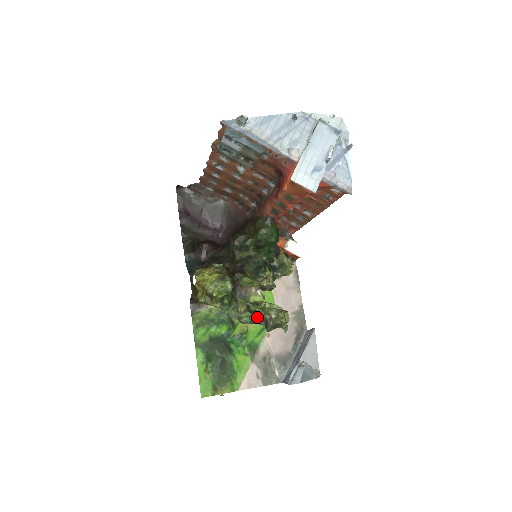
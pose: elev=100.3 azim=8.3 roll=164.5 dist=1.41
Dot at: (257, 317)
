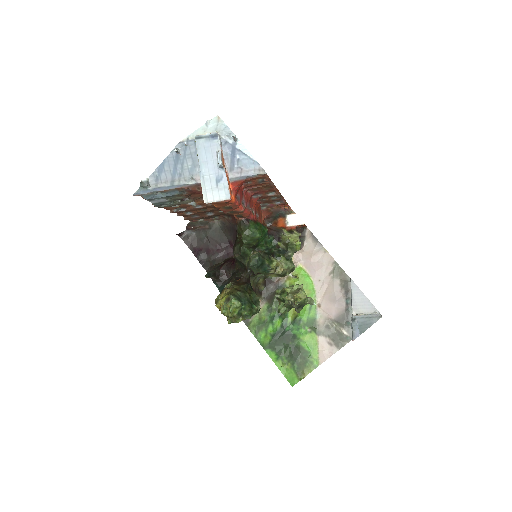
Dot at: (288, 304)
